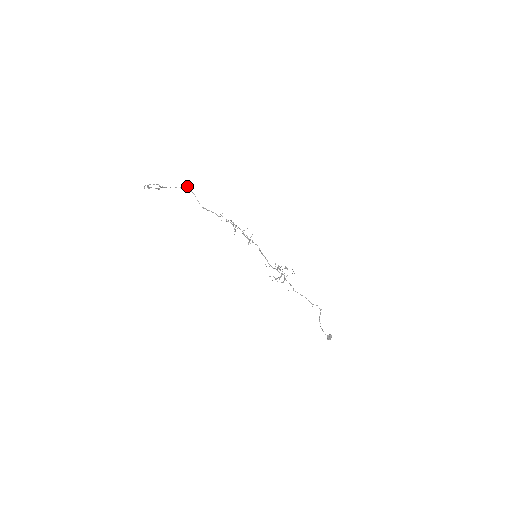
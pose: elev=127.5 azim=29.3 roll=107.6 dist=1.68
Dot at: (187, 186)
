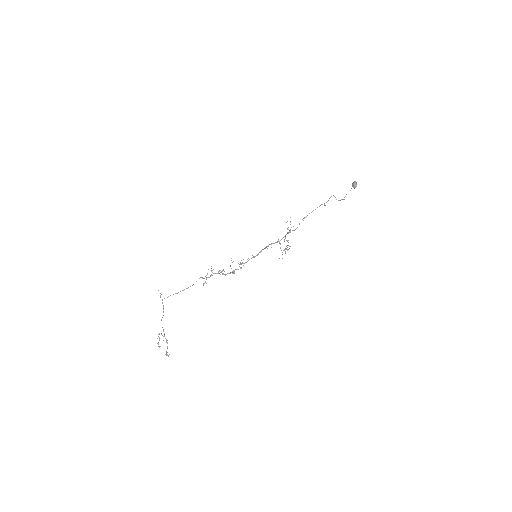
Dot at: (163, 306)
